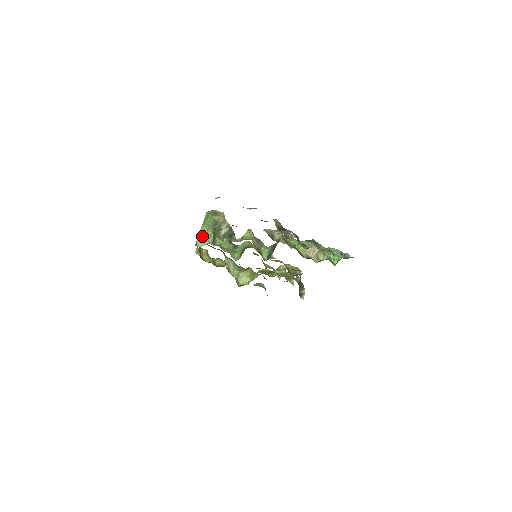
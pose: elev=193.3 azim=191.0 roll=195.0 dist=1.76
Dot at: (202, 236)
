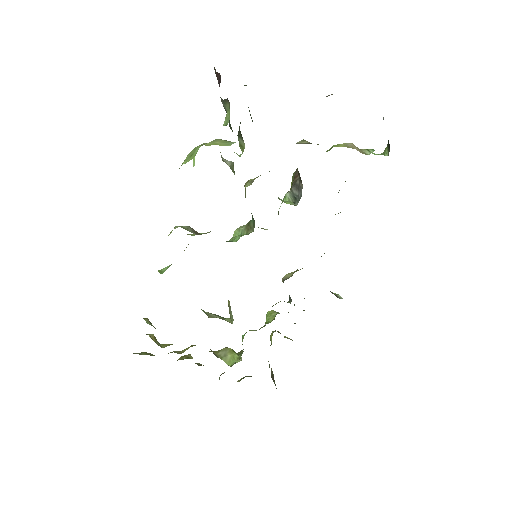
Dot at: (215, 144)
